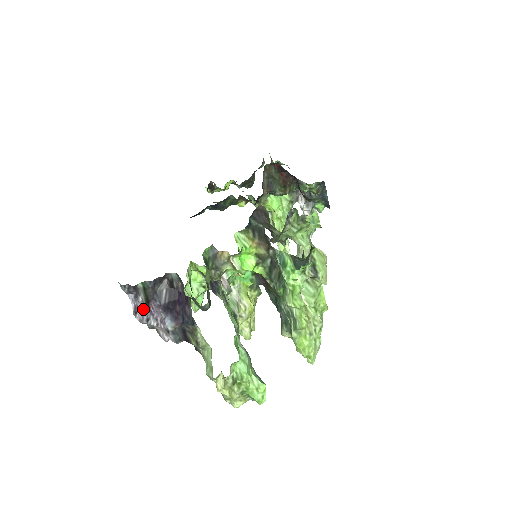
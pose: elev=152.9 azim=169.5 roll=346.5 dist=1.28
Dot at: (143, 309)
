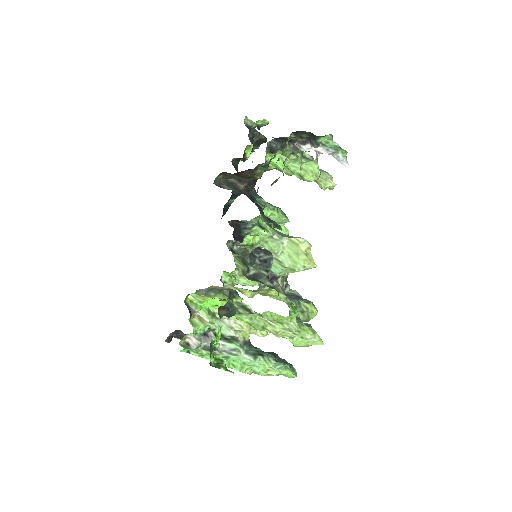
Dot at: occluded
